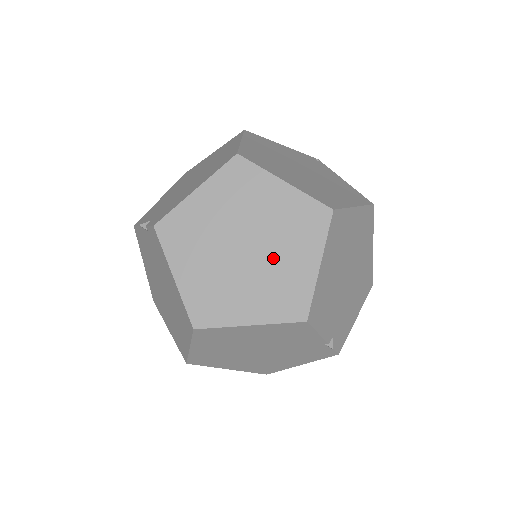
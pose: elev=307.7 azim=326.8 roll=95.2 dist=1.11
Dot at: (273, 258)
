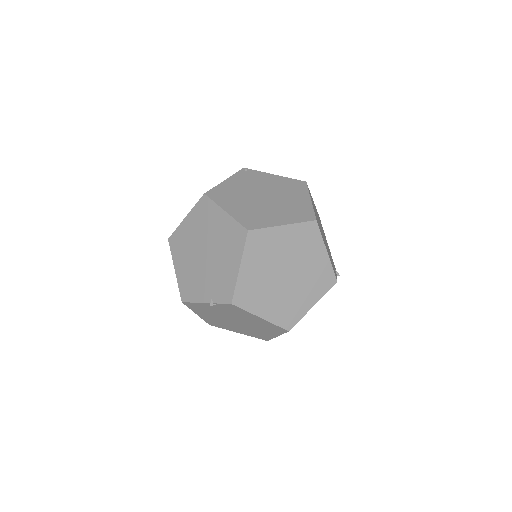
Dot at: (303, 267)
